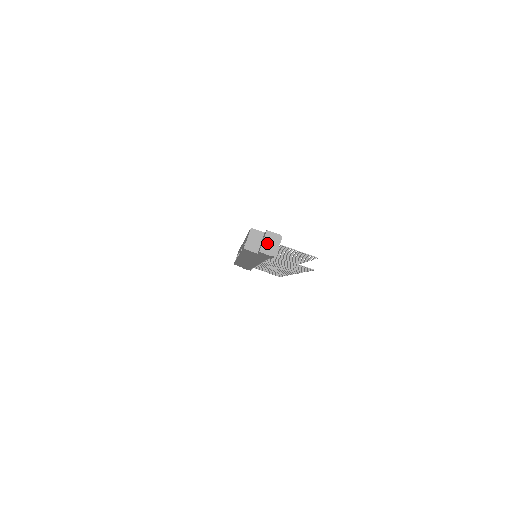
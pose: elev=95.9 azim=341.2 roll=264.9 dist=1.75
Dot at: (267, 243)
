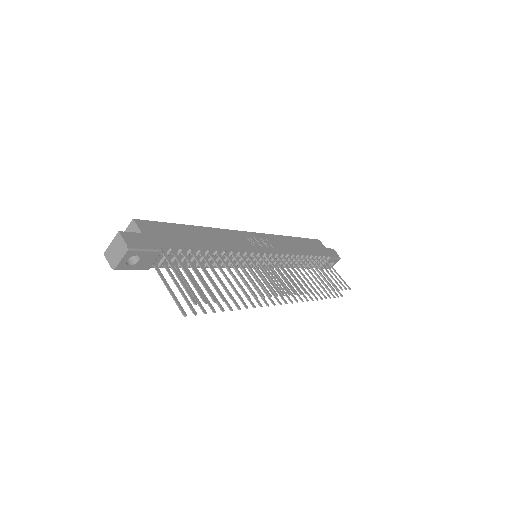
Dot at: (113, 248)
